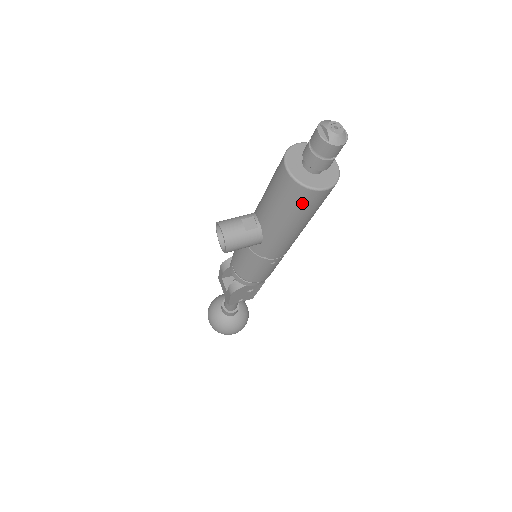
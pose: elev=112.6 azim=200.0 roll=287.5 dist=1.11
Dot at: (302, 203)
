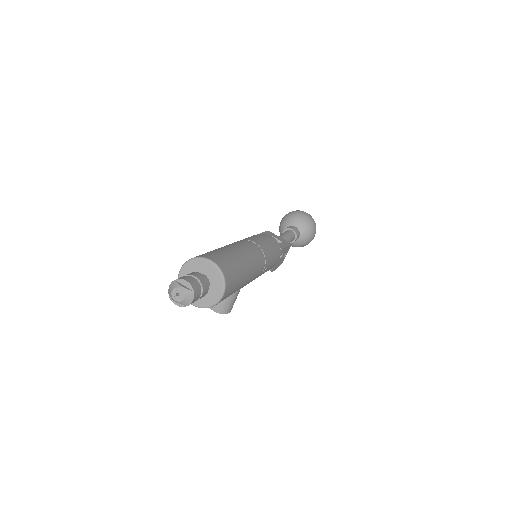
Dot at: occluded
